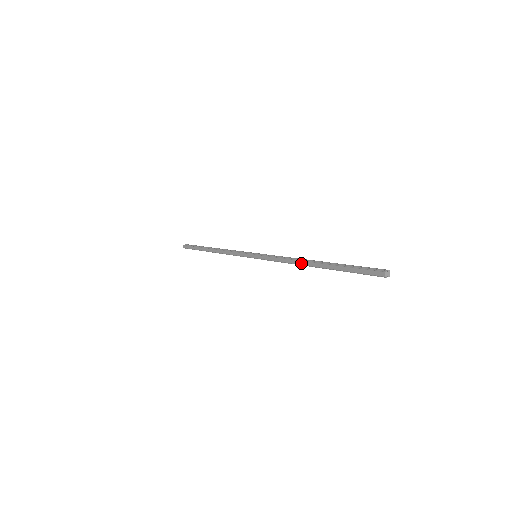
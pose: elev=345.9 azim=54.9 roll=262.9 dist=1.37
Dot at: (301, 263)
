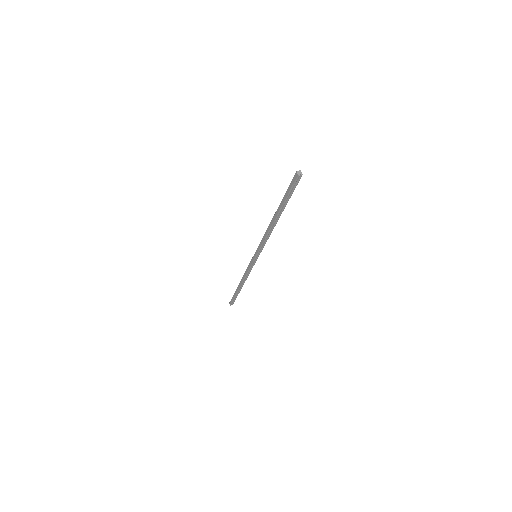
Dot at: (270, 226)
